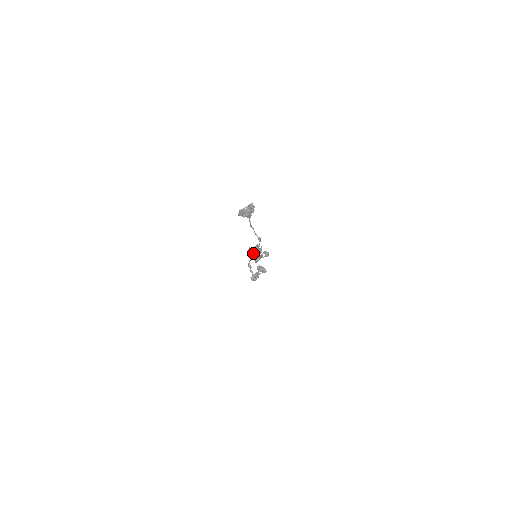
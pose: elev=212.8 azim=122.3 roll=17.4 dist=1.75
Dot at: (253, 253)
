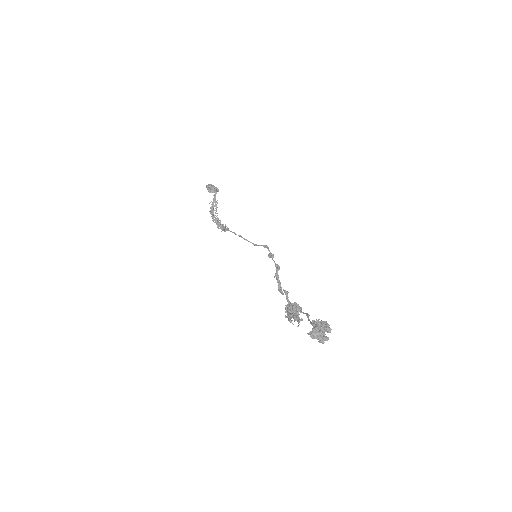
Dot at: (290, 314)
